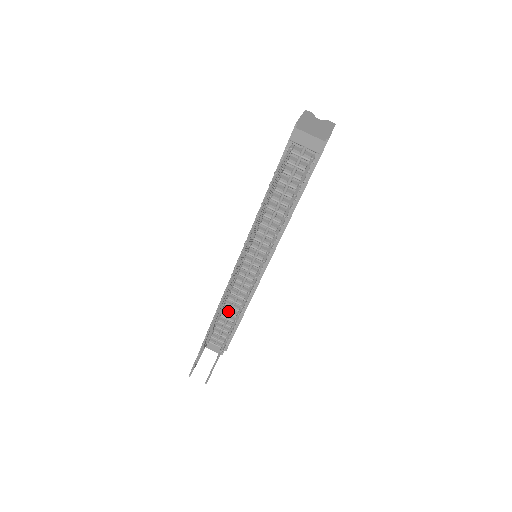
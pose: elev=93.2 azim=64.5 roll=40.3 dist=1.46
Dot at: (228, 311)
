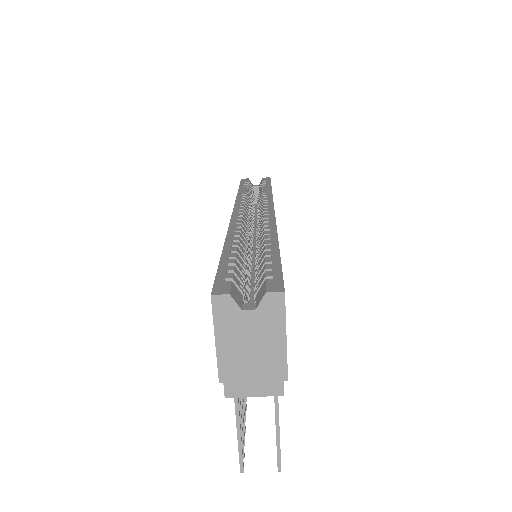
Dot at: occluded
